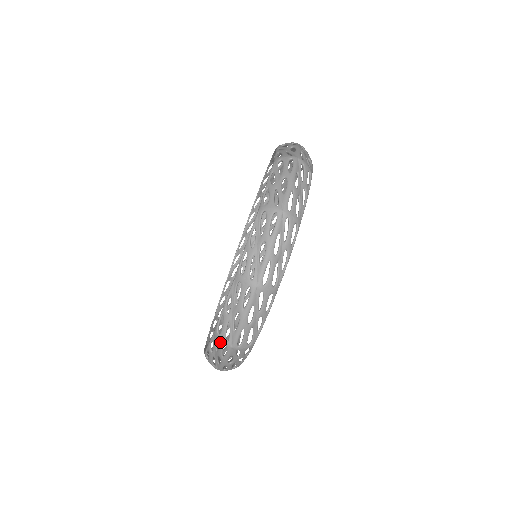
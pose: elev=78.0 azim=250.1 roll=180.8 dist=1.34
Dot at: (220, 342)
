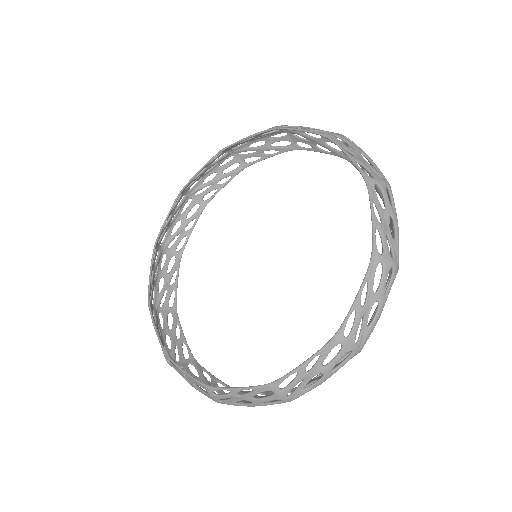
Dot at: (209, 396)
